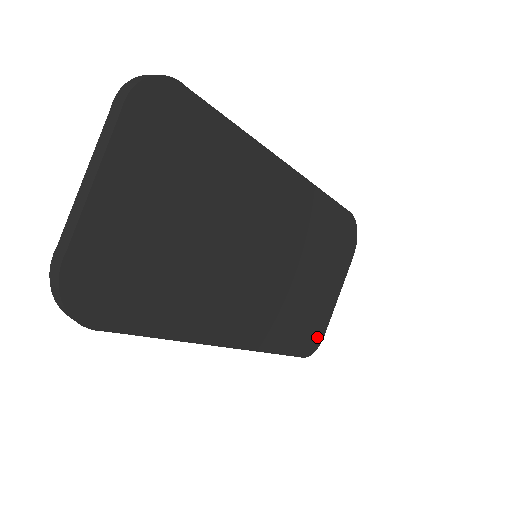
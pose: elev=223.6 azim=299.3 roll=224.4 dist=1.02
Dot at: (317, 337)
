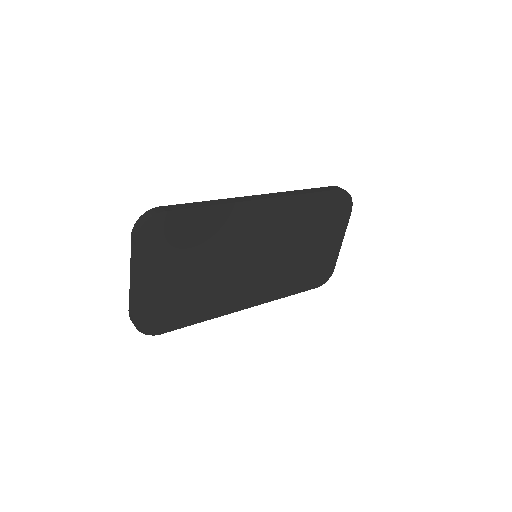
Dot at: (327, 272)
